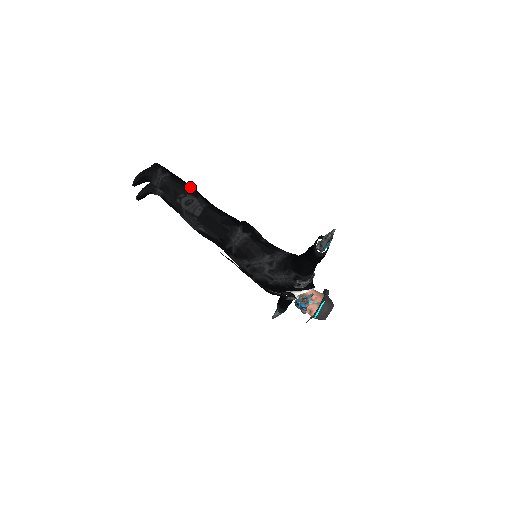
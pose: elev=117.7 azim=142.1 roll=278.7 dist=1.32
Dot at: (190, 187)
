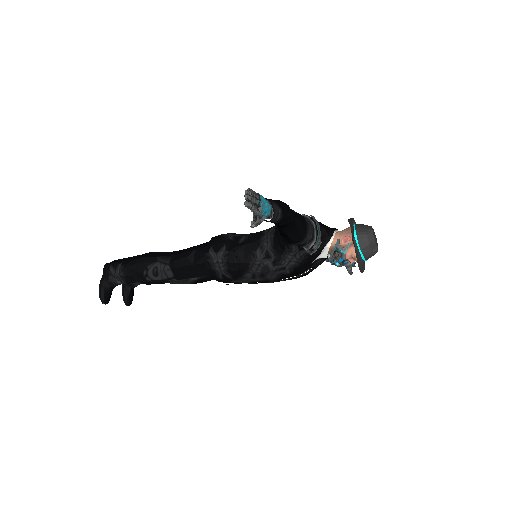
Dot at: (144, 257)
